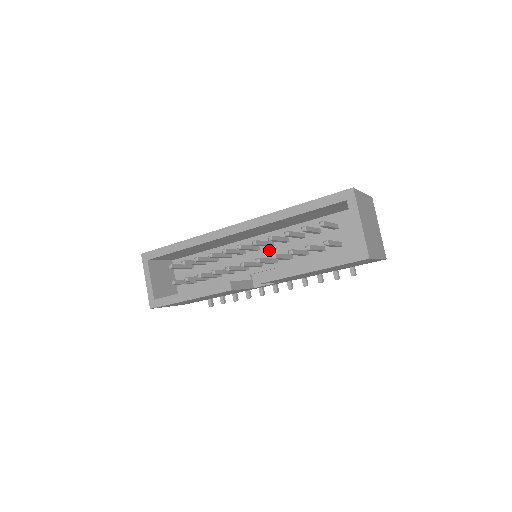
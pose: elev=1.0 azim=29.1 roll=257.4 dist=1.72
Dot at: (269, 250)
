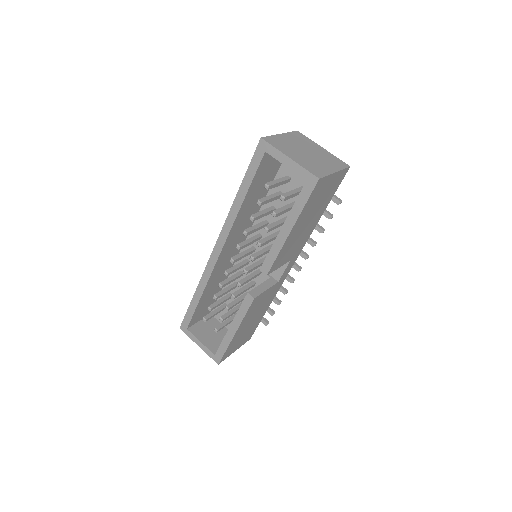
Dot at: occluded
